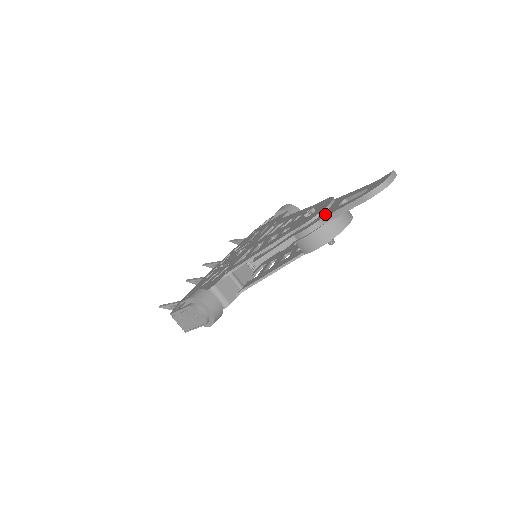
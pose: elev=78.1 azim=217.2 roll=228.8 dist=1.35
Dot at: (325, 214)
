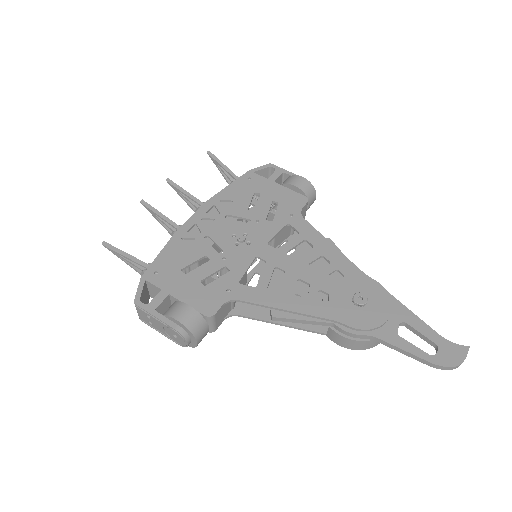
Dot at: (380, 330)
